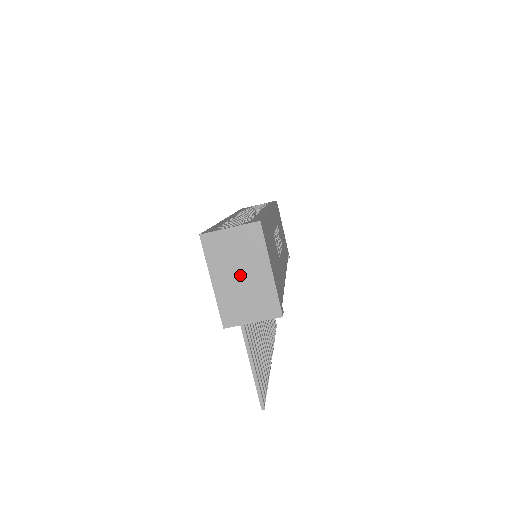
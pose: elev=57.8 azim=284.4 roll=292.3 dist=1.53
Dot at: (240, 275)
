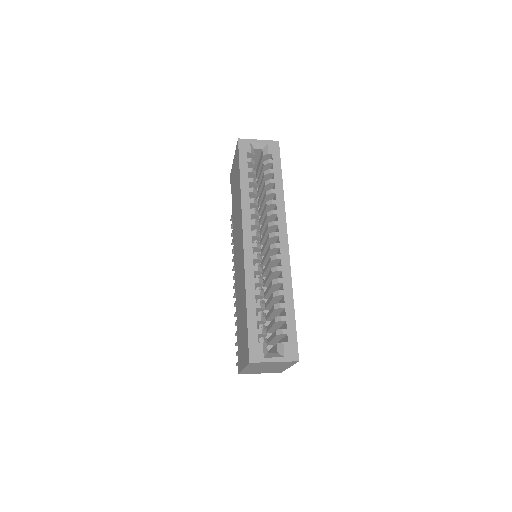
Dot at: (266, 368)
